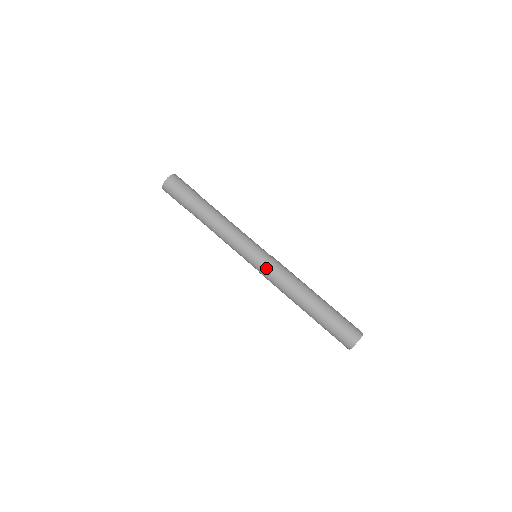
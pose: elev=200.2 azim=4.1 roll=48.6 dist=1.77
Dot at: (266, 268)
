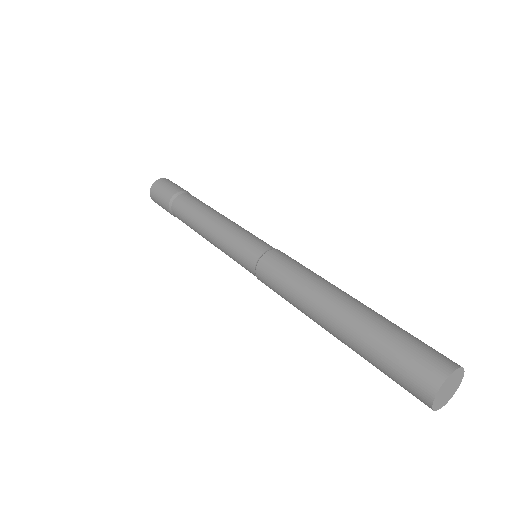
Dot at: (272, 254)
